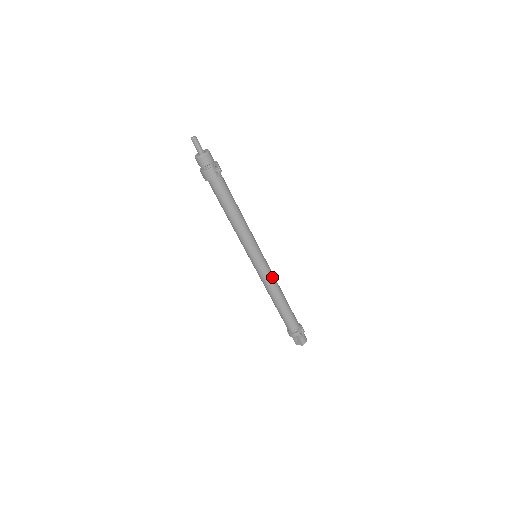
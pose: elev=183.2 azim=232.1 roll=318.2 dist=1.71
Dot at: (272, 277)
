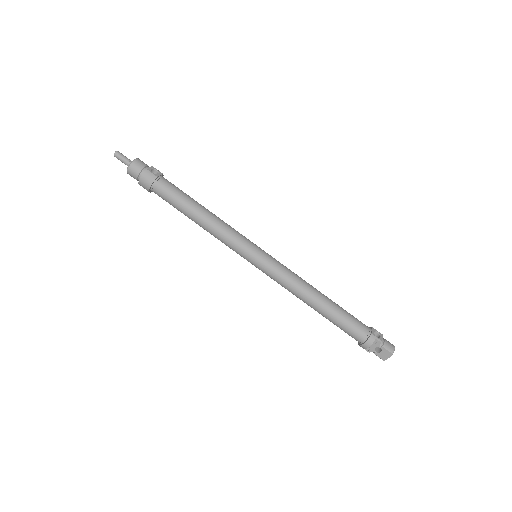
Dot at: (290, 272)
